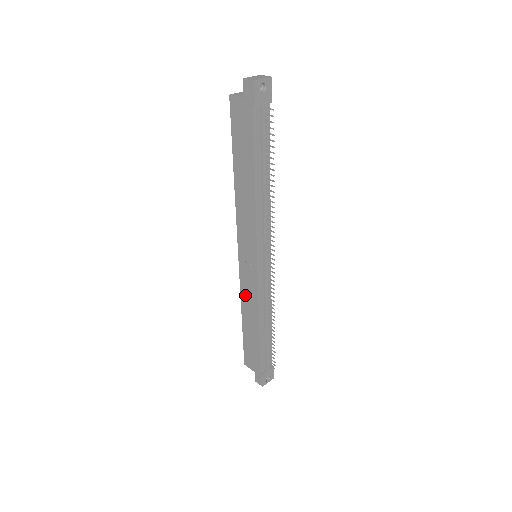
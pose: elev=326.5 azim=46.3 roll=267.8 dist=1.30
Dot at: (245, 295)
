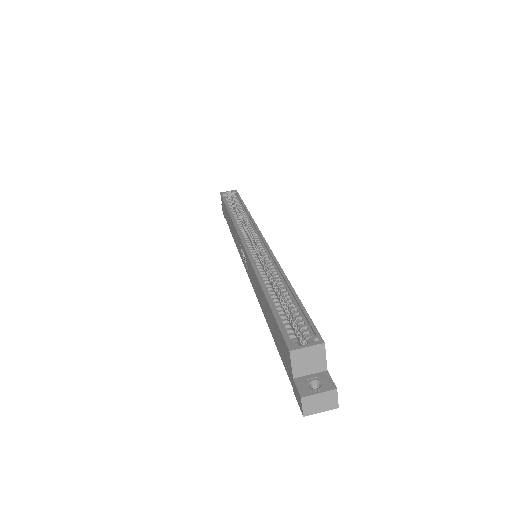
Dot at: (234, 231)
